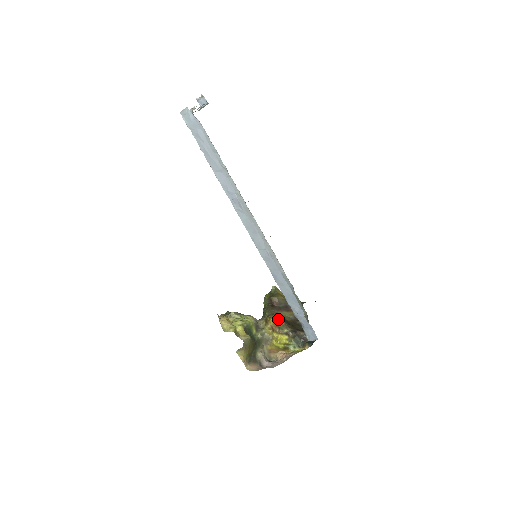
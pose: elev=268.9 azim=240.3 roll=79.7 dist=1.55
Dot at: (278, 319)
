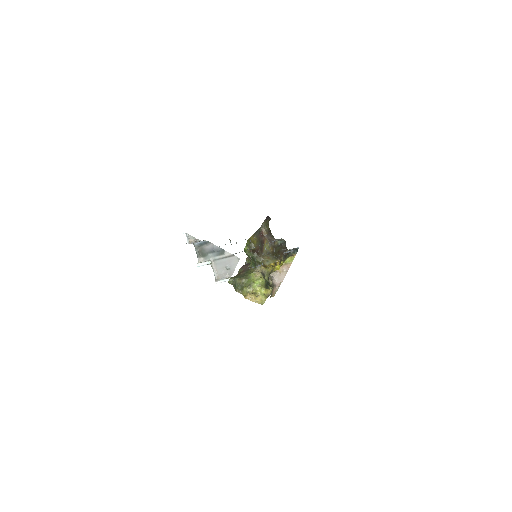
Dot at: (276, 262)
